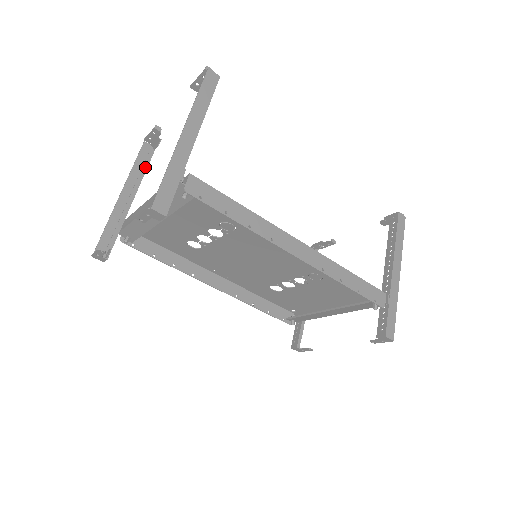
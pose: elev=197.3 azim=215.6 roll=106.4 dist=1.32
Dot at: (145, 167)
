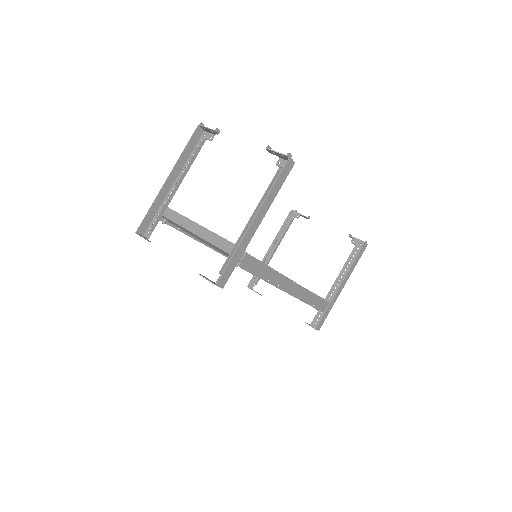
Dot at: (194, 157)
